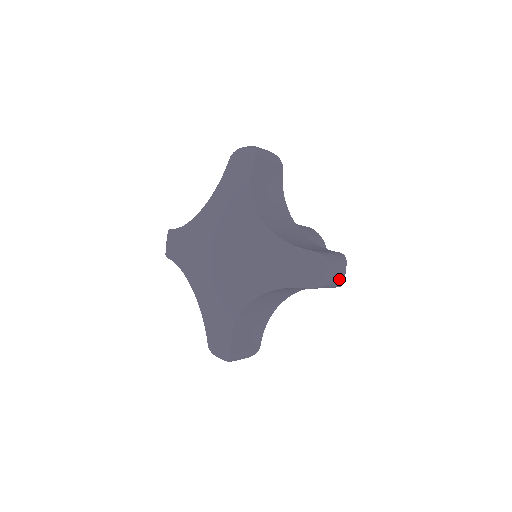
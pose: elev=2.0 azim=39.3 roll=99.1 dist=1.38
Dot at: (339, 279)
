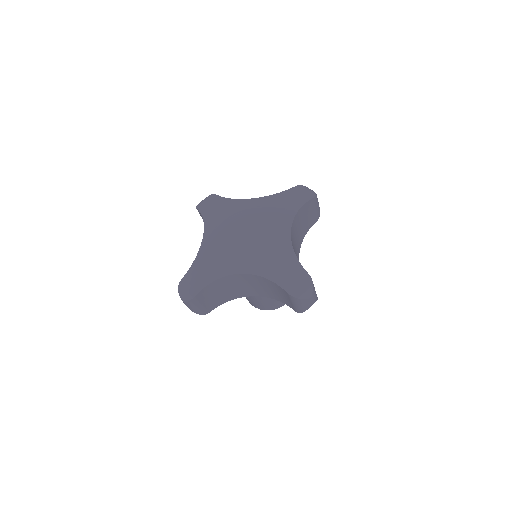
Dot at: (307, 305)
